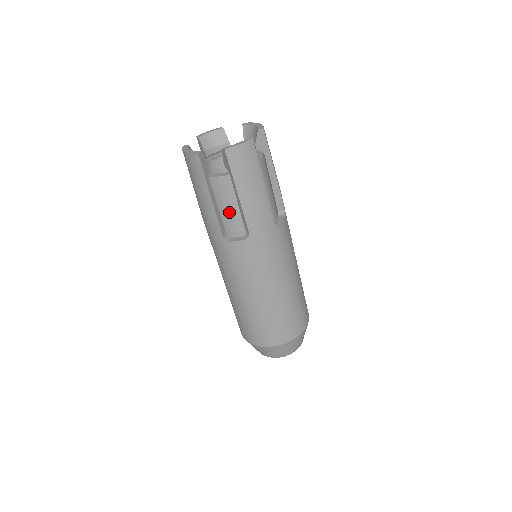
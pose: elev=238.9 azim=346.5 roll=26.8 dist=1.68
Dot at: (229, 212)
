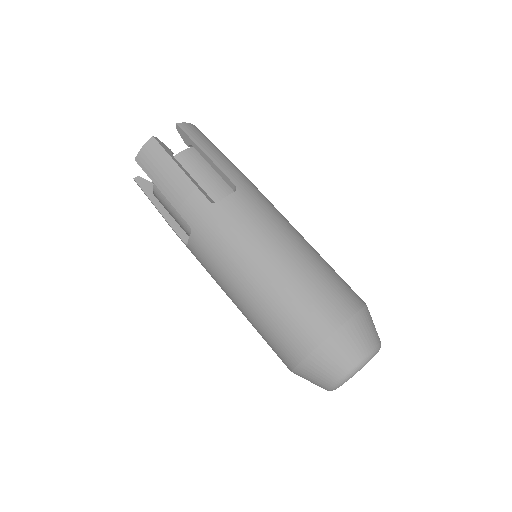
Dot at: (177, 215)
